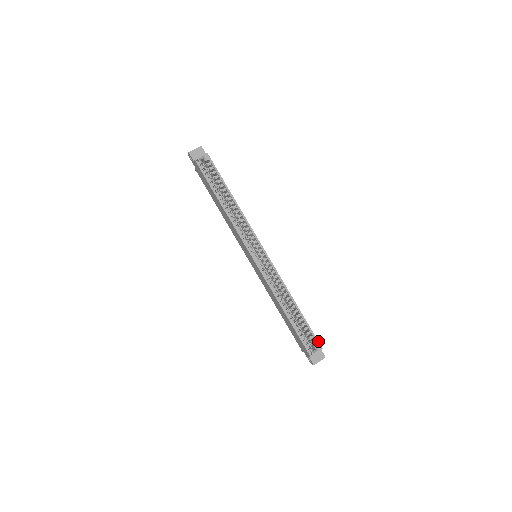
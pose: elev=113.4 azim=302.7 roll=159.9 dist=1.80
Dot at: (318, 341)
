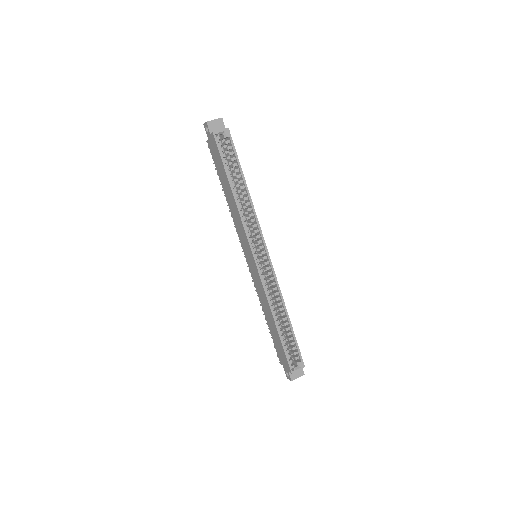
Dot at: occluded
